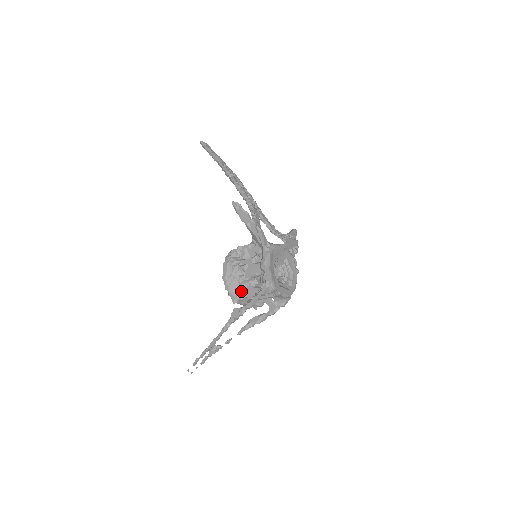
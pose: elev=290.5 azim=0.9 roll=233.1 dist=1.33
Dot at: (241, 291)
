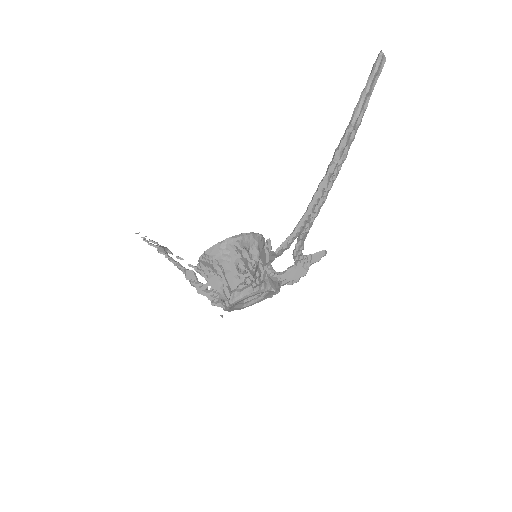
Dot at: (209, 271)
